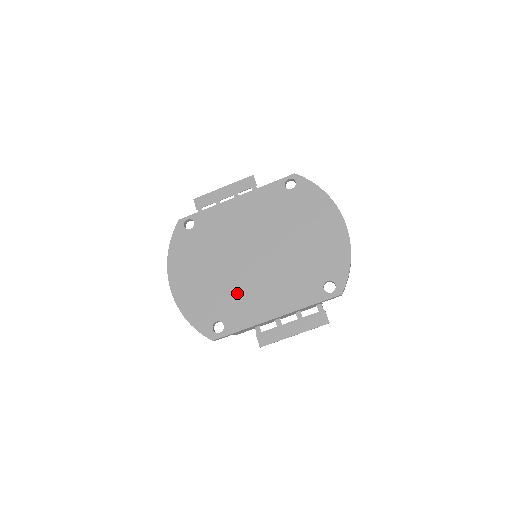
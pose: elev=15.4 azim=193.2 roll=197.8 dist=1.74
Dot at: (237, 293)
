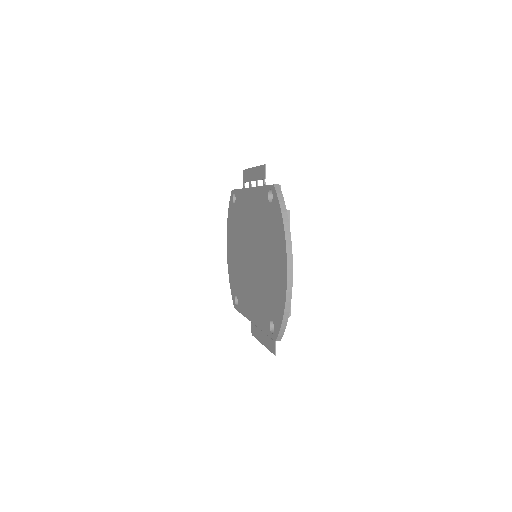
Dot at: (243, 282)
